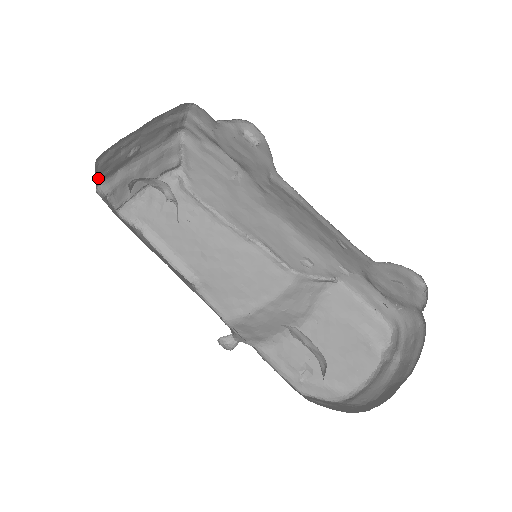
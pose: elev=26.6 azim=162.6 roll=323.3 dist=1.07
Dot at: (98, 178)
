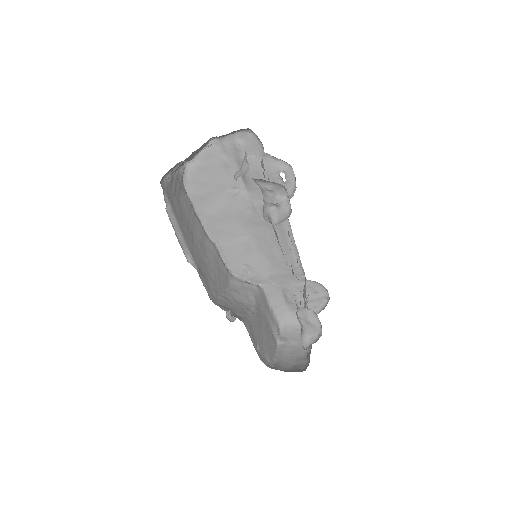
Dot at: occluded
